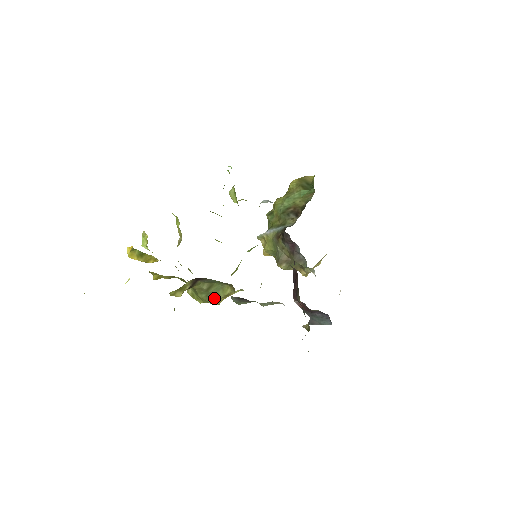
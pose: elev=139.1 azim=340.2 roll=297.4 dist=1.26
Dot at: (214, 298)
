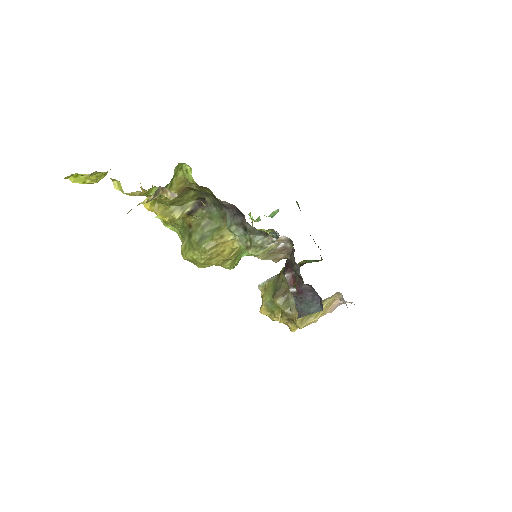
Dot at: (207, 240)
